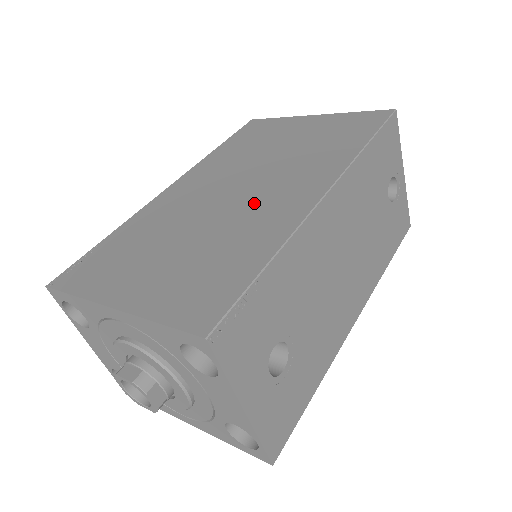
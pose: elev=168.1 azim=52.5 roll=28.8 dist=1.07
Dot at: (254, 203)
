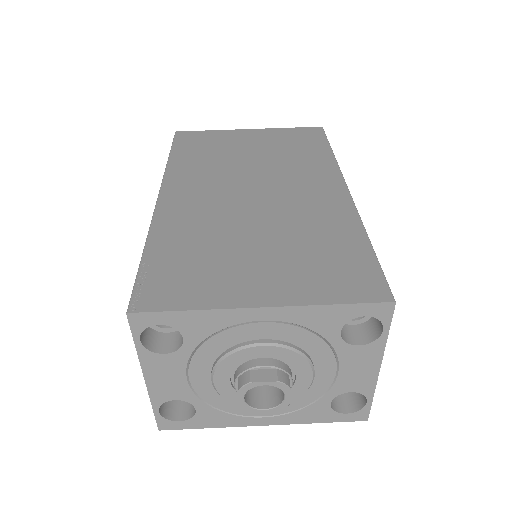
Dot at: (291, 201)
